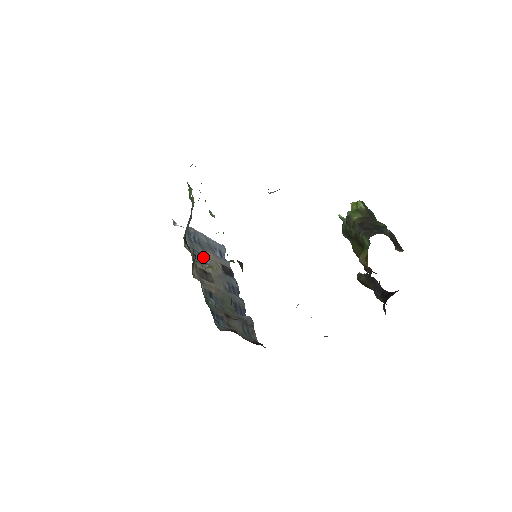
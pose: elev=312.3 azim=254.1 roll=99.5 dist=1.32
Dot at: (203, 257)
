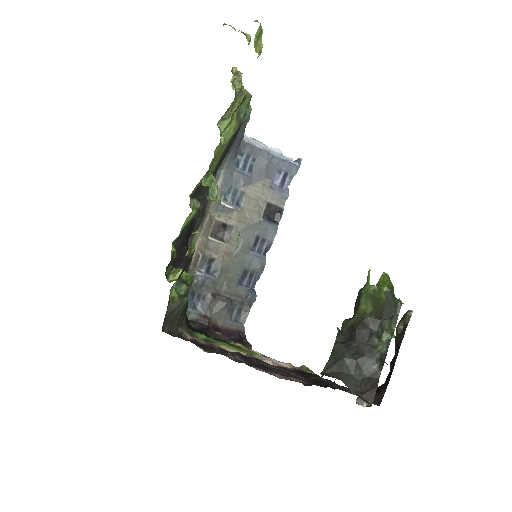
Dot at: (240, 196)
